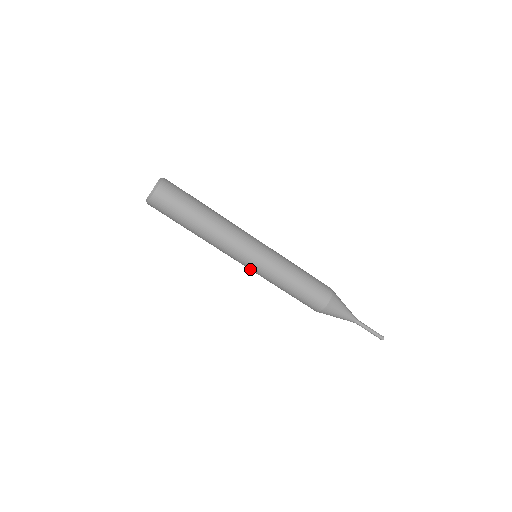
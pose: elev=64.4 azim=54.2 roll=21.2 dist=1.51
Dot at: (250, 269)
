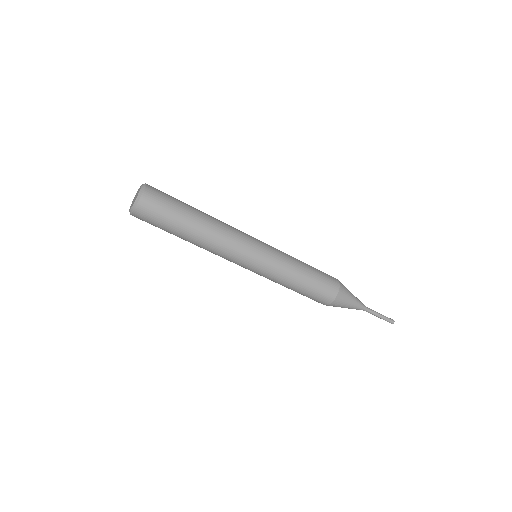
Dot at: occluded
